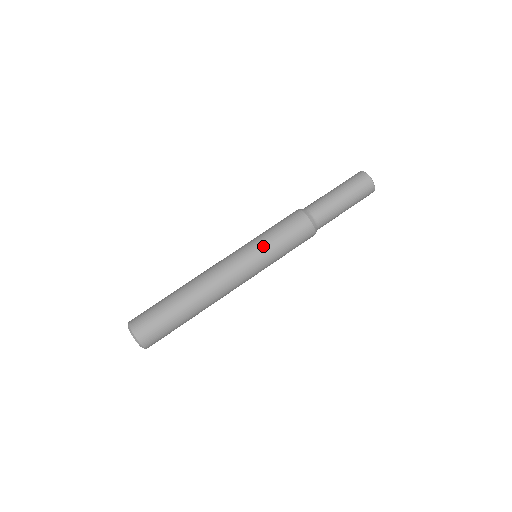
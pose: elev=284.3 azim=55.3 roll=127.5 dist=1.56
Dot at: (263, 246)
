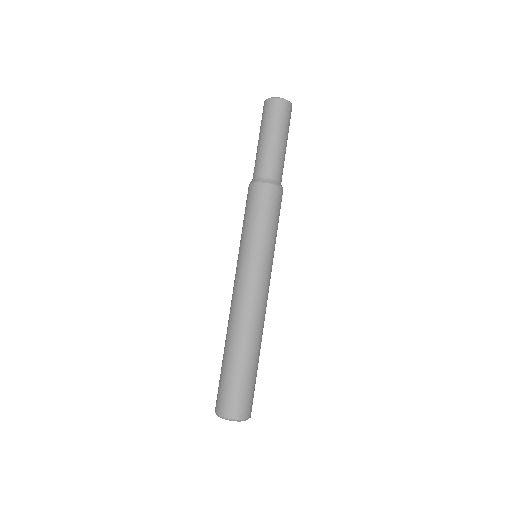
Dot at: (243, 243)
